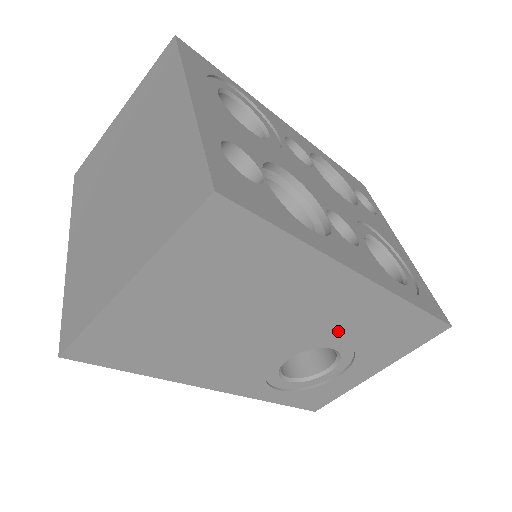
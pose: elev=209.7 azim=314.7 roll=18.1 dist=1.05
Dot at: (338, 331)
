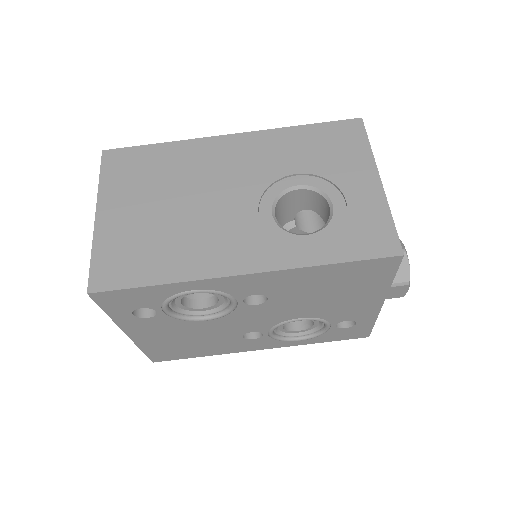
Dot at: (272, 170)
